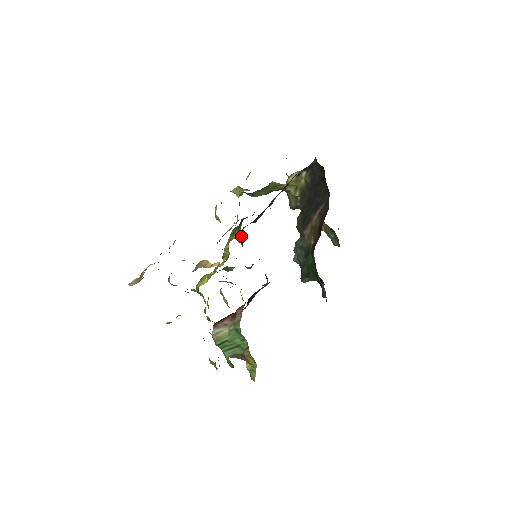
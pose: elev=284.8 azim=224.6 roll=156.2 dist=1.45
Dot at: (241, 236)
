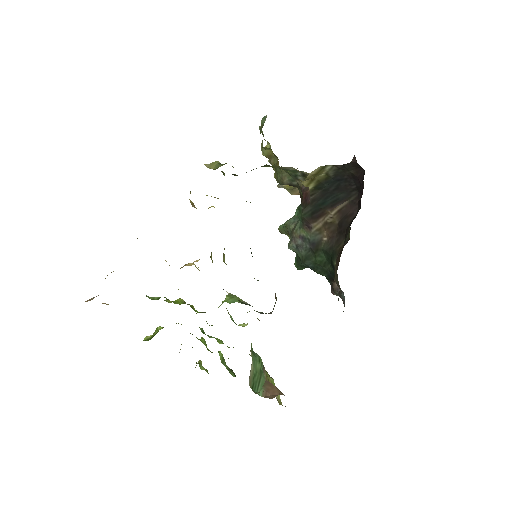
Dot at: occluded
